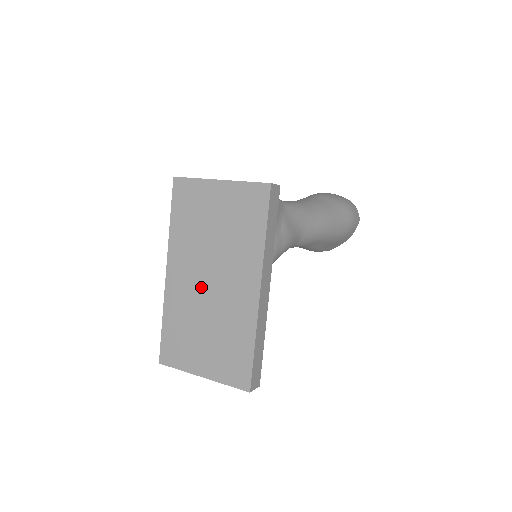
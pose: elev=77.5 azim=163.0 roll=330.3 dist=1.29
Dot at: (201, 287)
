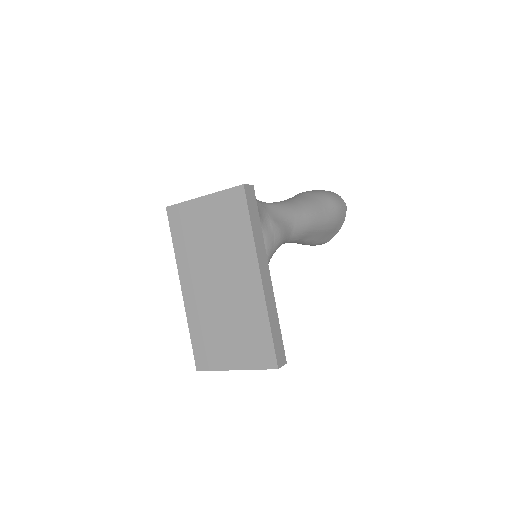
Dot at: (213, 291)
